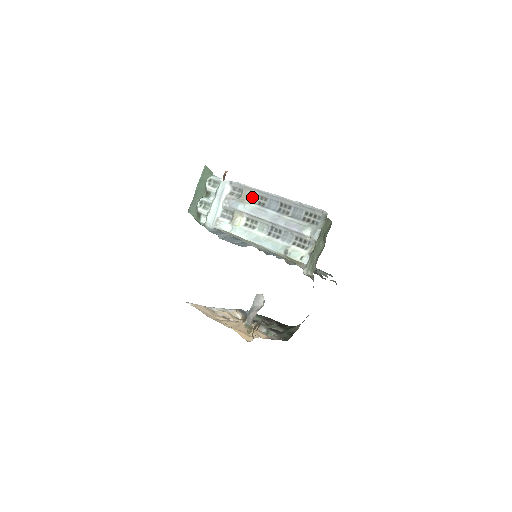
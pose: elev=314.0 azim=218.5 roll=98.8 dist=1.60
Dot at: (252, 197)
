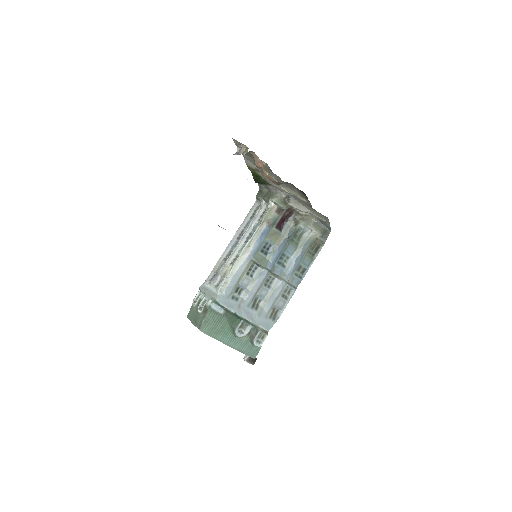
Dot at: (222, 262)
